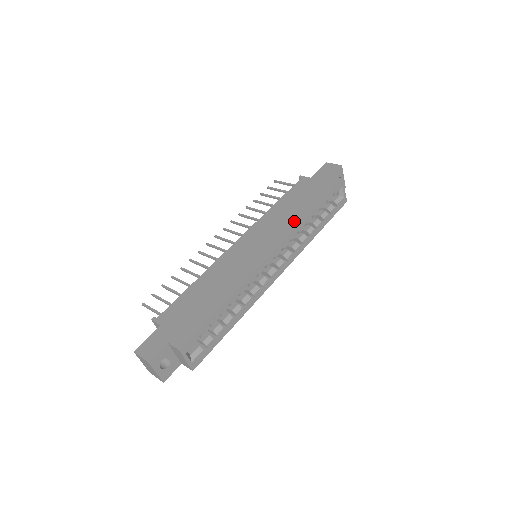
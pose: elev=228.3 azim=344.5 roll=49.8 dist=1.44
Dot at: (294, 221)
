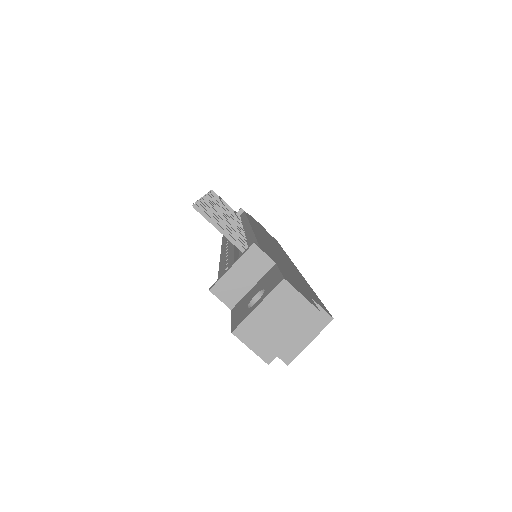
Dot at: occluded
